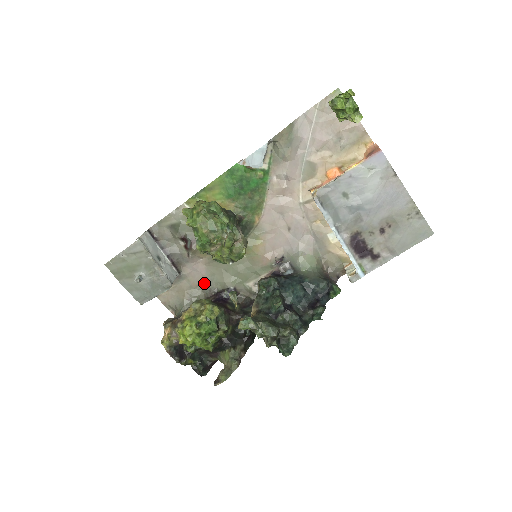
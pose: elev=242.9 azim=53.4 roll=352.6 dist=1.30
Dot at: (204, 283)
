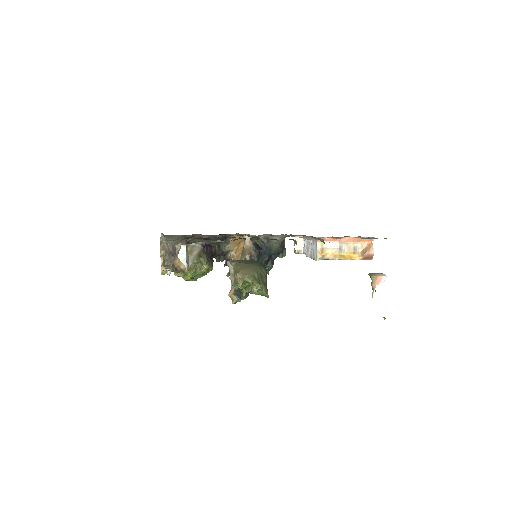
Dot at: (200, 234)
